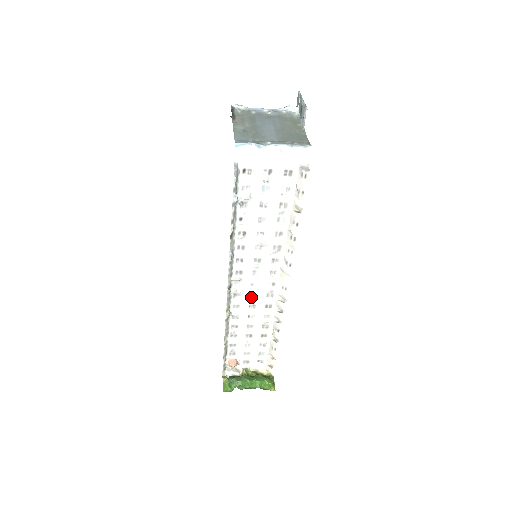
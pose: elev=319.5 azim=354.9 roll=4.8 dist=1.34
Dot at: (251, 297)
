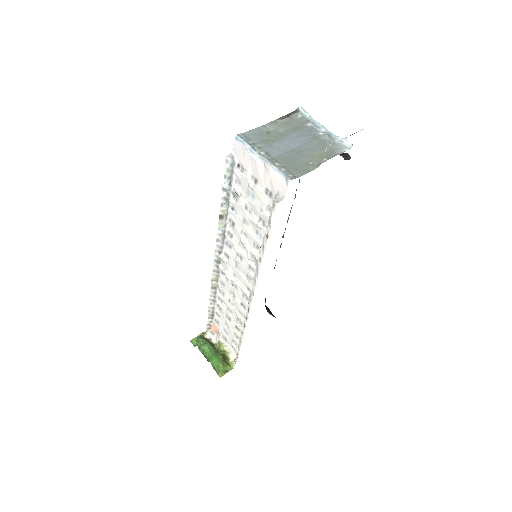
Dot at: (233, 285)
